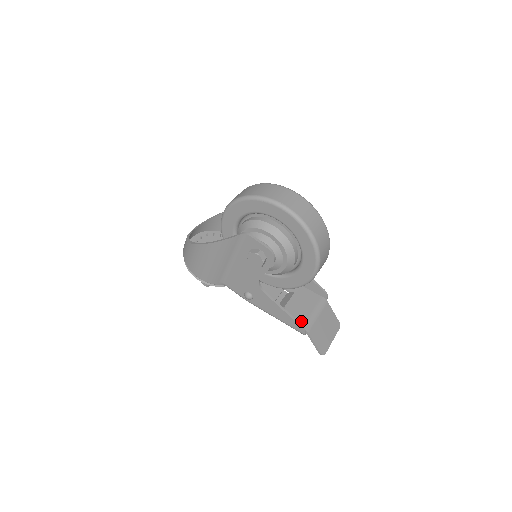
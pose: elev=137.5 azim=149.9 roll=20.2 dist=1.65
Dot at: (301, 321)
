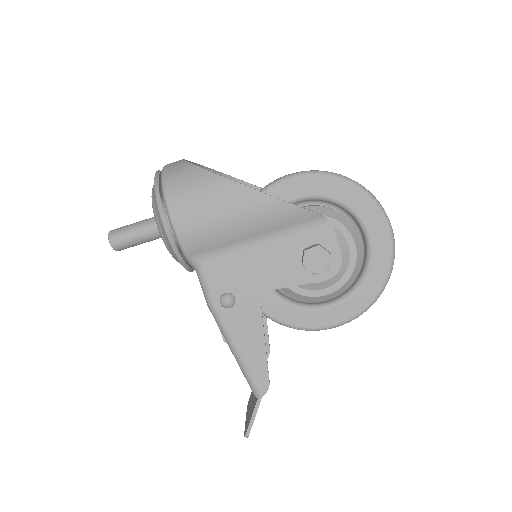
Dot at: occluded
